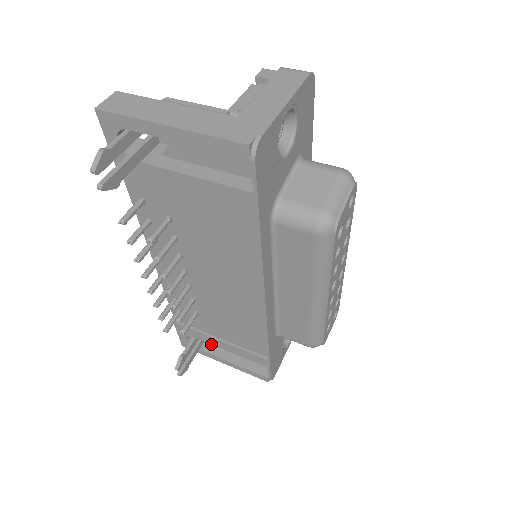
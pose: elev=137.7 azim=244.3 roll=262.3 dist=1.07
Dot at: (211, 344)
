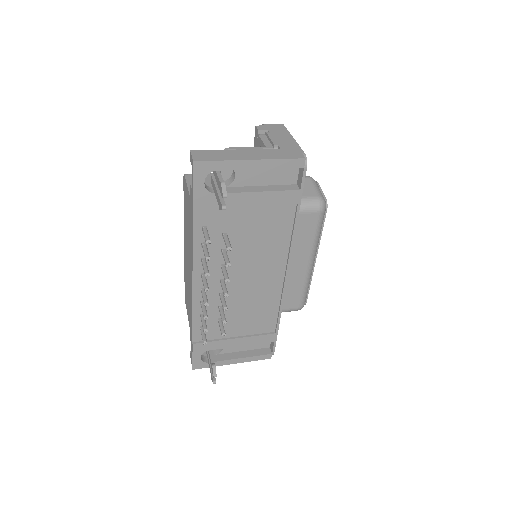
Dot at: occluded
